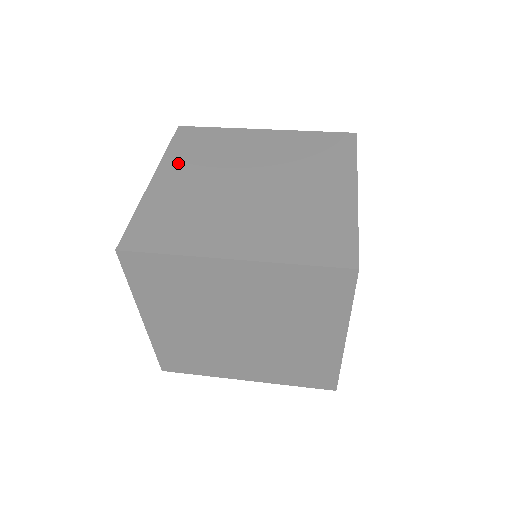
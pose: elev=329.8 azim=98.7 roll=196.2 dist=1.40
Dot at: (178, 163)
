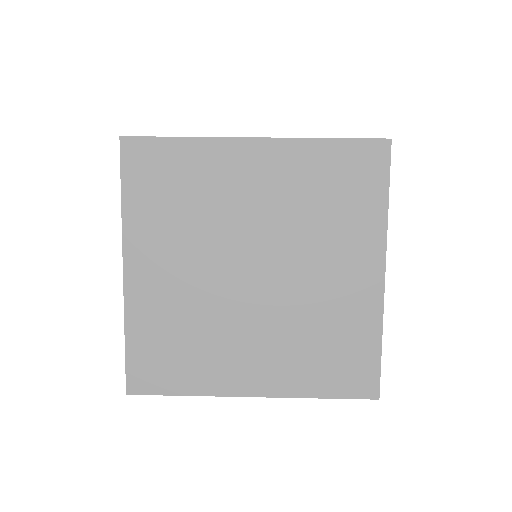
Dot at: occluded
